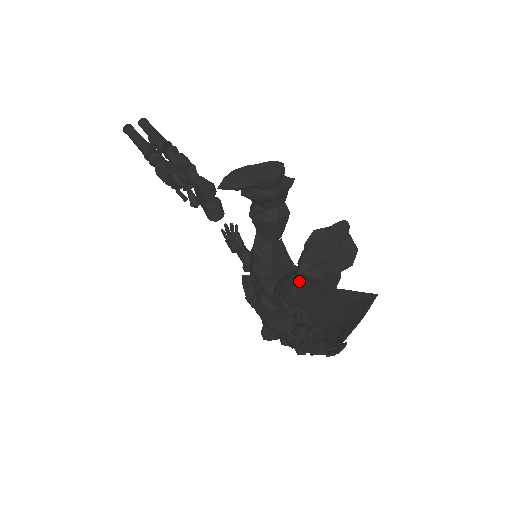
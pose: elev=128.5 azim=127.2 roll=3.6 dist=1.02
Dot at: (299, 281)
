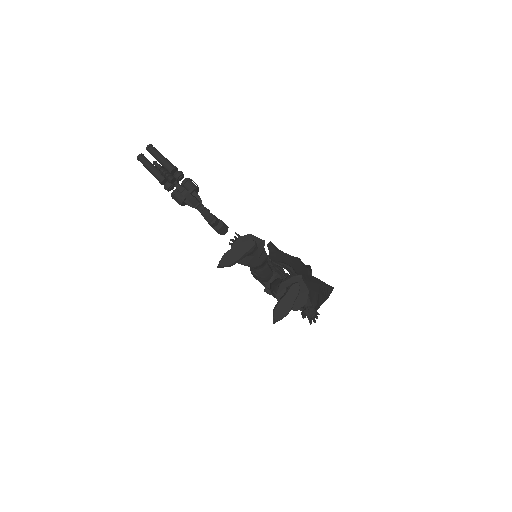
Dot at: occluded
